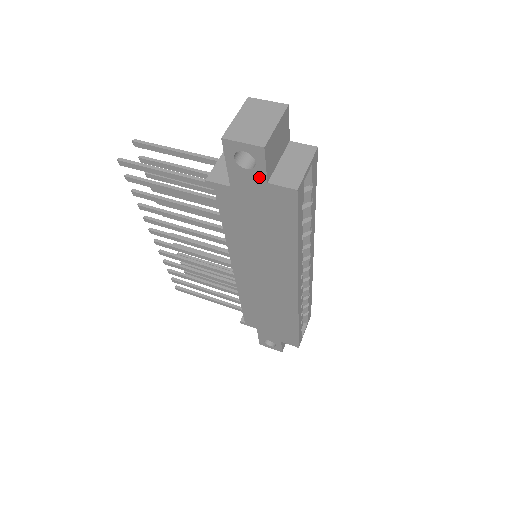
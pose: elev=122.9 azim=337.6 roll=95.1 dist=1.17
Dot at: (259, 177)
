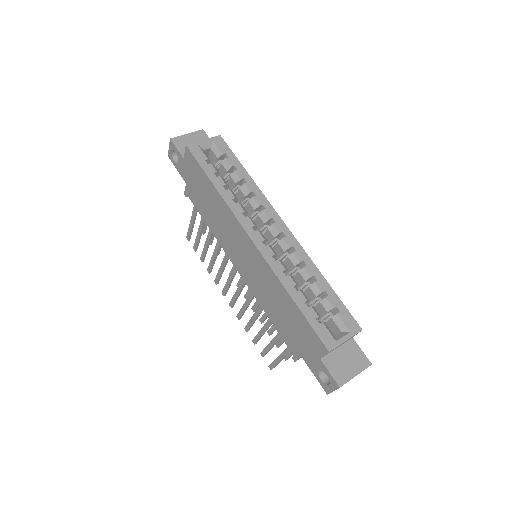
Dot at: (181, 160)
